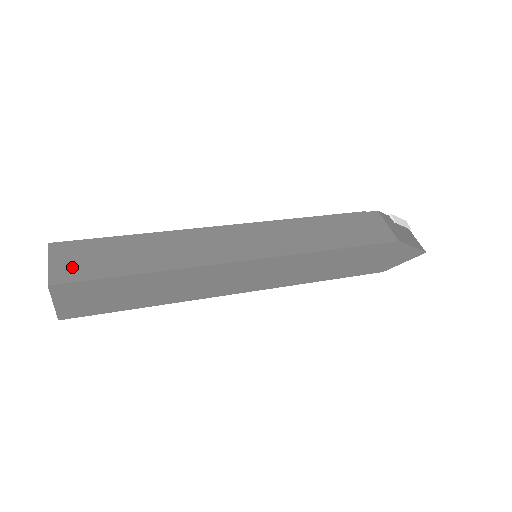
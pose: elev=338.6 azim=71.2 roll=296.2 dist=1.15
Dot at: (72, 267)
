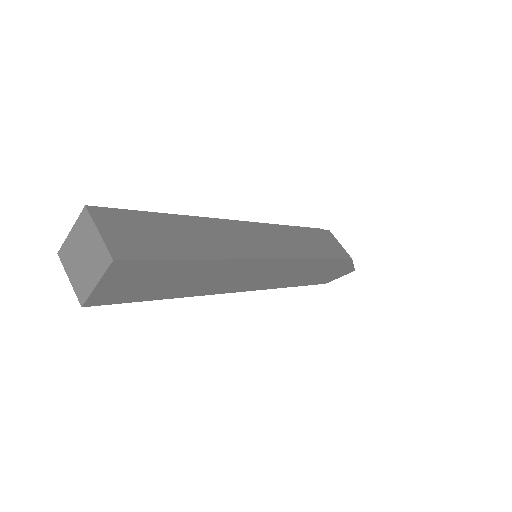
Dot at: (128, 241)
